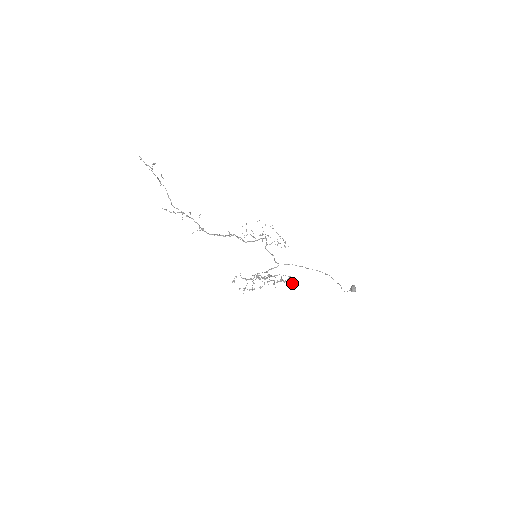
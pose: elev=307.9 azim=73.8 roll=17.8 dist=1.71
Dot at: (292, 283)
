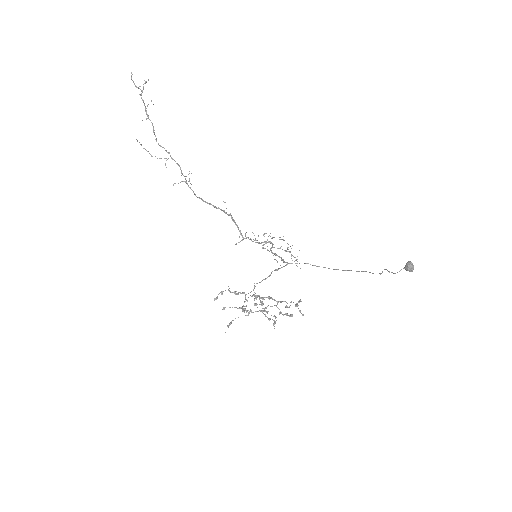
Dot at: (302, 314)
